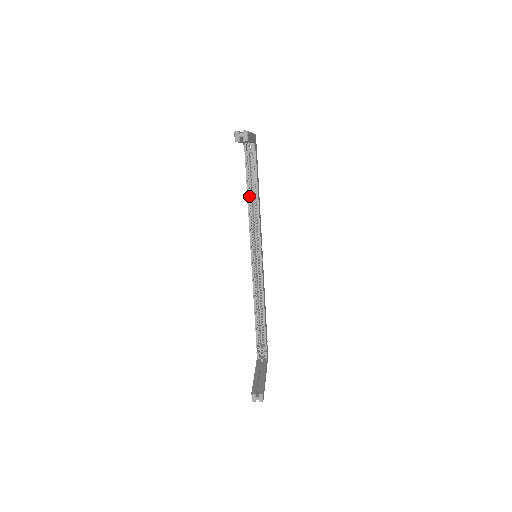
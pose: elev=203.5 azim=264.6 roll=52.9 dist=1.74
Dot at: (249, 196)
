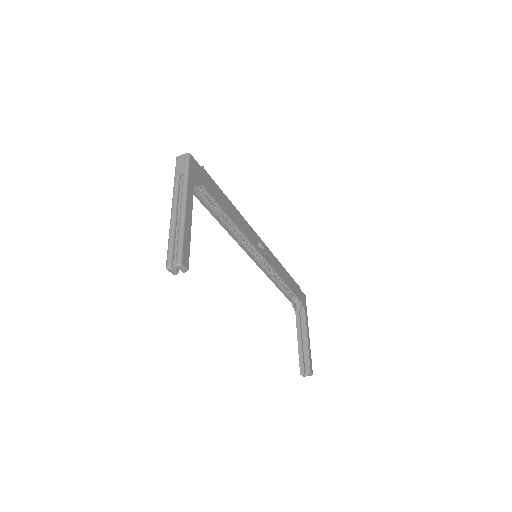
Dot at: (219, 219)
